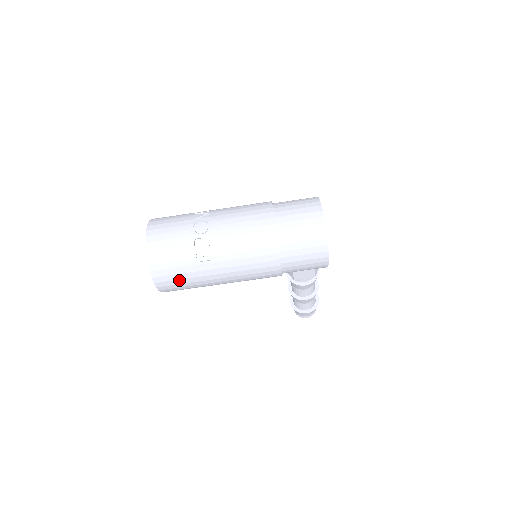
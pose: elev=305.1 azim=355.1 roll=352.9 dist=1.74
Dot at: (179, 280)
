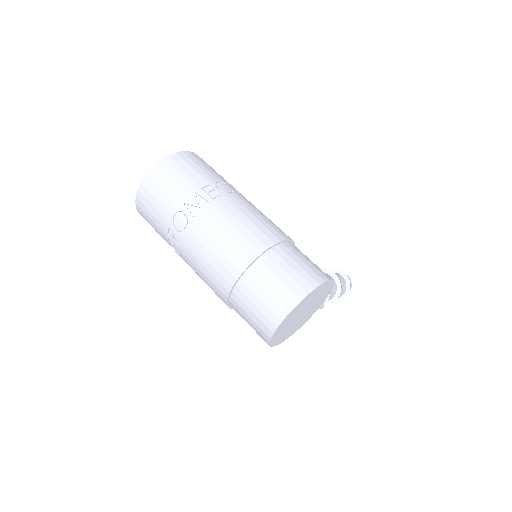
Dot at: occluded
